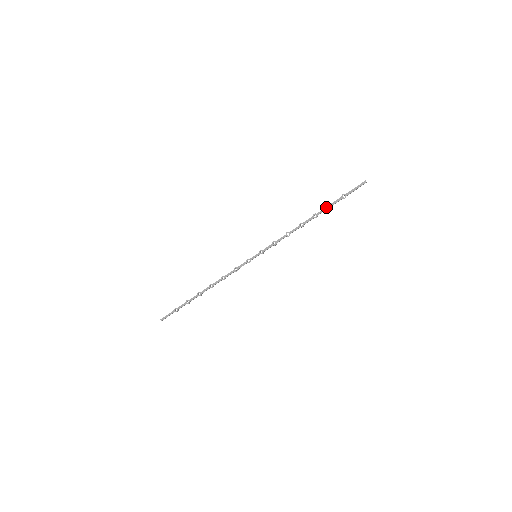
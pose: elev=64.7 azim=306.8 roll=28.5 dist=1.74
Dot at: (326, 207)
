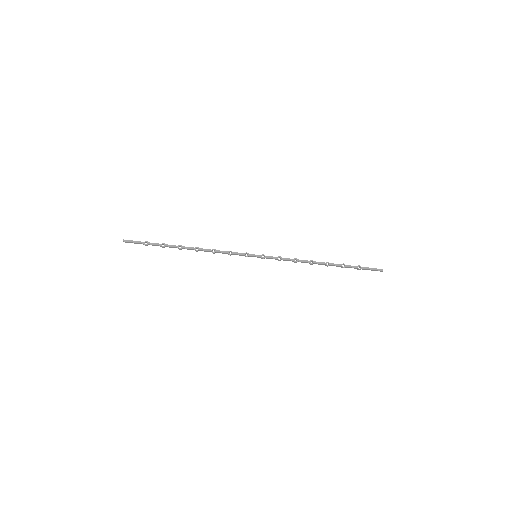
Dot at: (341, 264)
